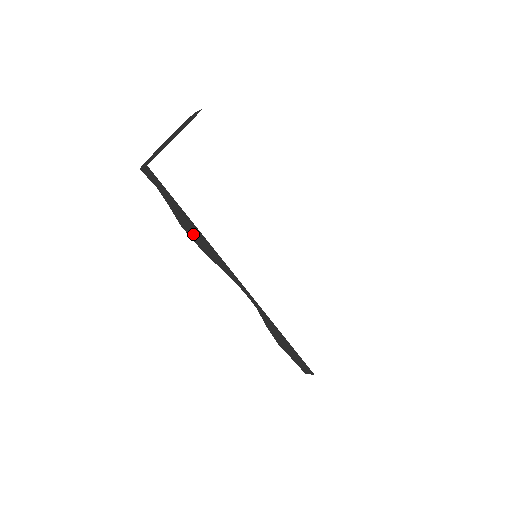
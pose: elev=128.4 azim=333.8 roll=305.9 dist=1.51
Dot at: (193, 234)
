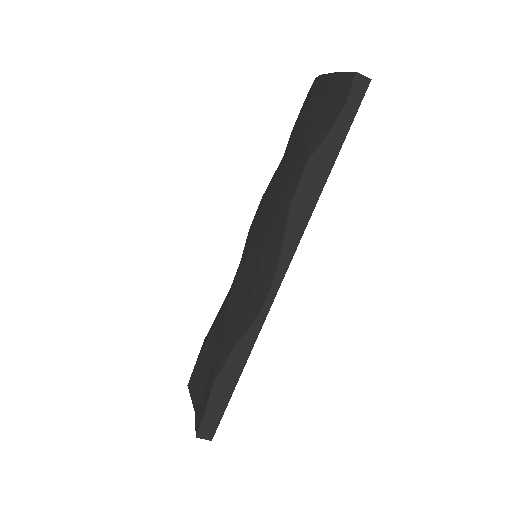
Dot at: (309, 182)
